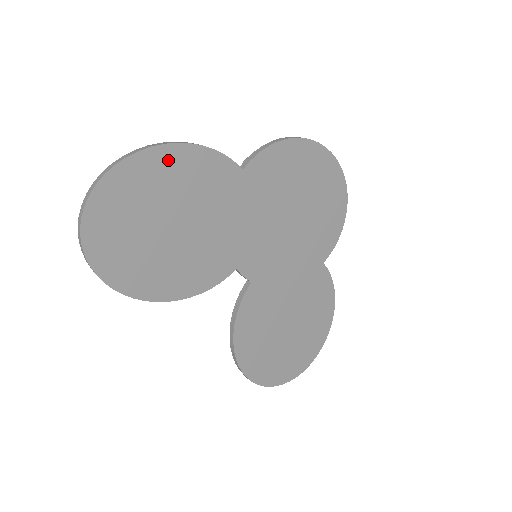
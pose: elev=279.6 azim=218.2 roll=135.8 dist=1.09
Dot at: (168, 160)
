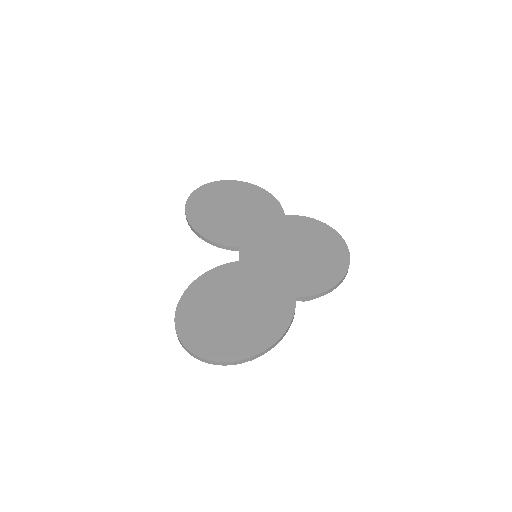
Dot at: (255, 191)
